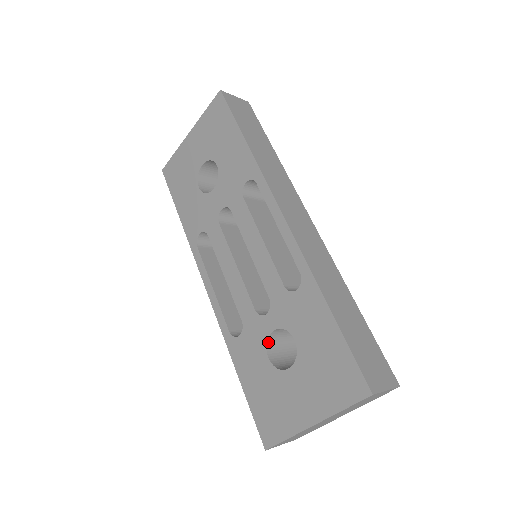
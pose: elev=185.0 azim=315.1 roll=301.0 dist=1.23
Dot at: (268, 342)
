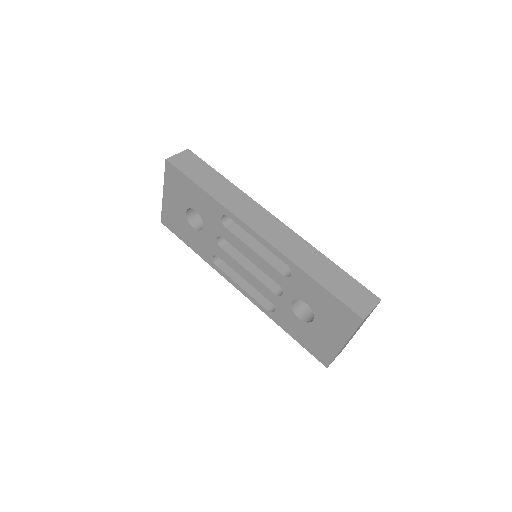
Dot at: (293, 309)
